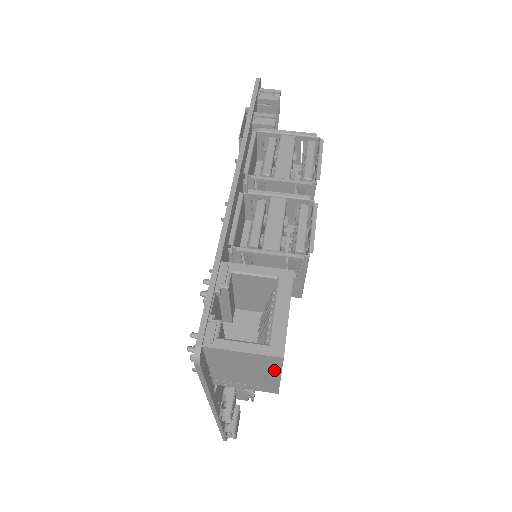
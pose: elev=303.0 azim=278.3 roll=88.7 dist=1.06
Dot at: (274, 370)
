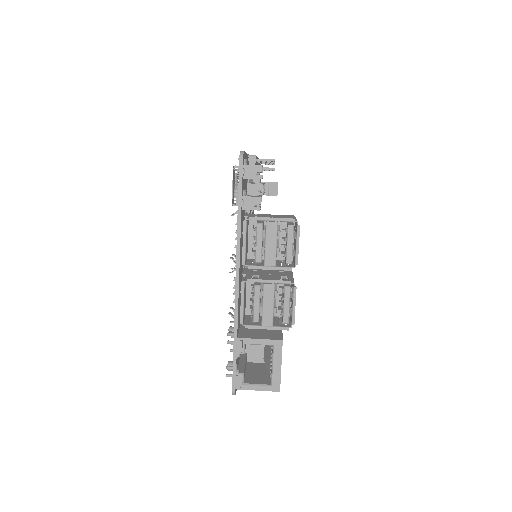
Dot at: occluded
